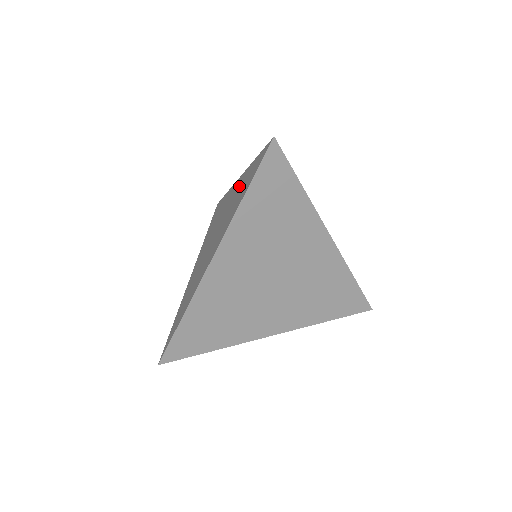
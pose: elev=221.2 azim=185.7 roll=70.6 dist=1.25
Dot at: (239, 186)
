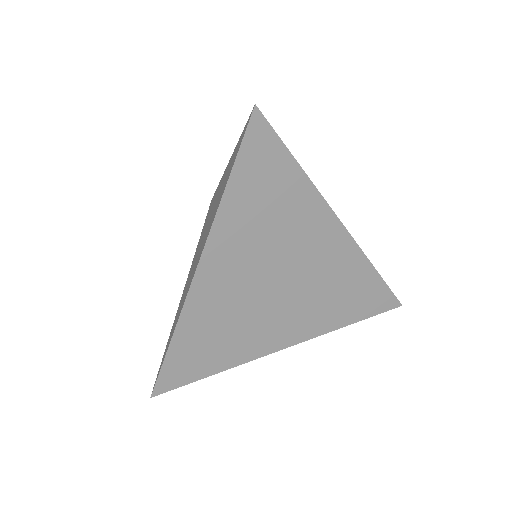
Dot at: occluded
